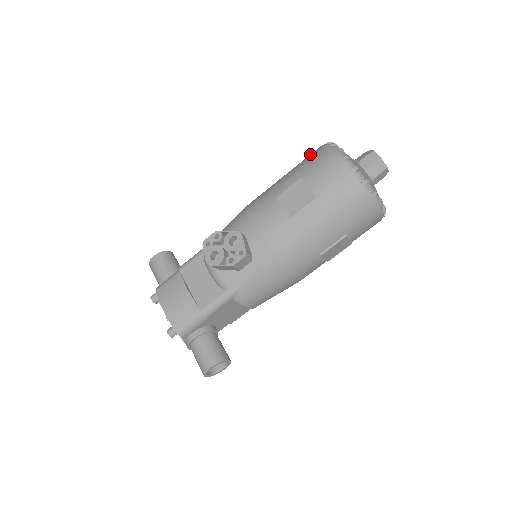
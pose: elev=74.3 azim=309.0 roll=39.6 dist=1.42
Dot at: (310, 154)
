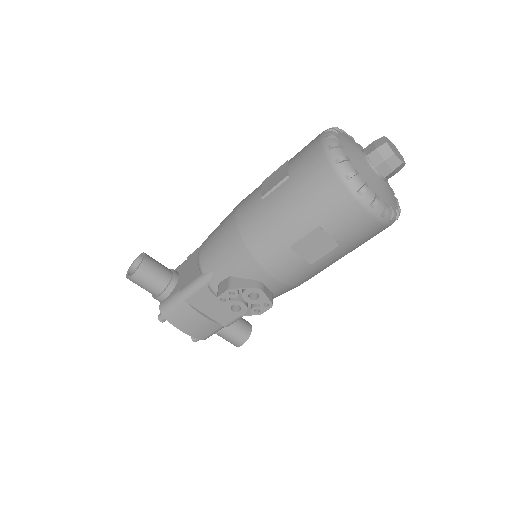
Dot at: (317, 176)
